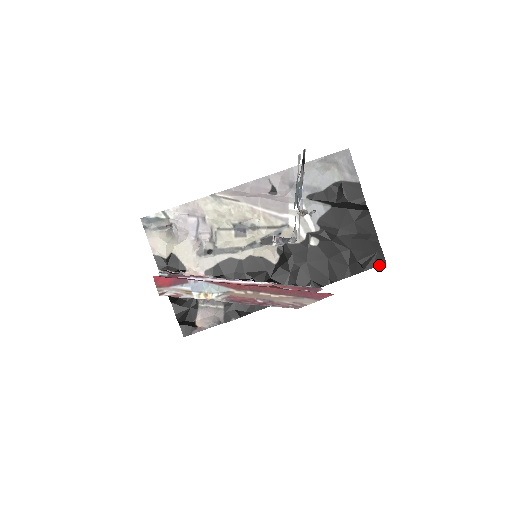
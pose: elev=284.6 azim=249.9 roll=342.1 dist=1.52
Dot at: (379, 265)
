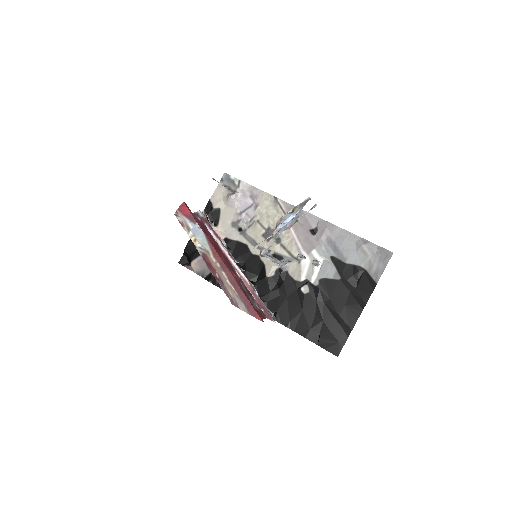
Dot at: (331, 352)
